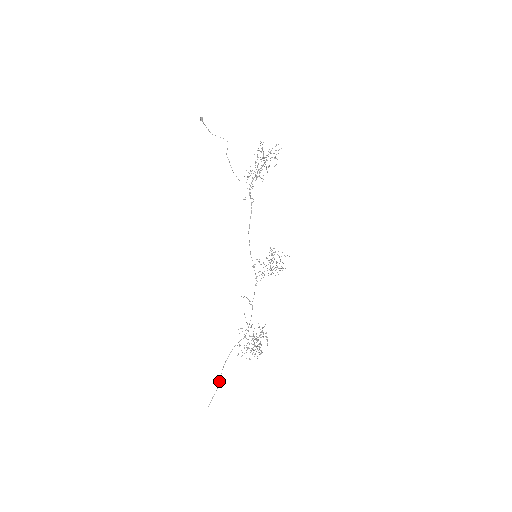
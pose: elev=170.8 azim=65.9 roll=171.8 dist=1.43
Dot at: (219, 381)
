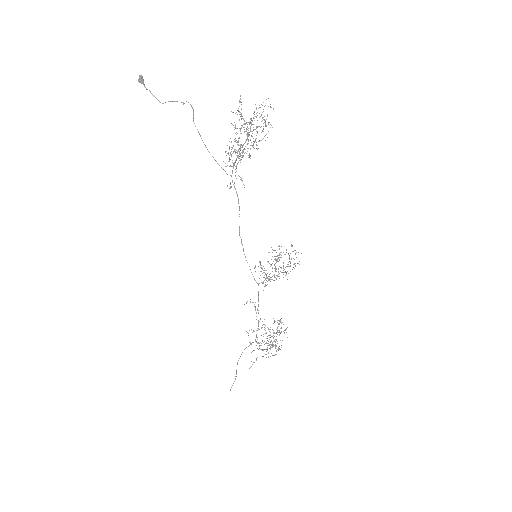
Dot at: (236, 373)
